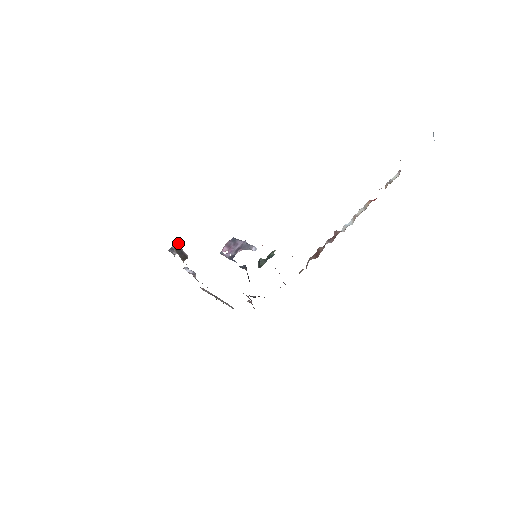
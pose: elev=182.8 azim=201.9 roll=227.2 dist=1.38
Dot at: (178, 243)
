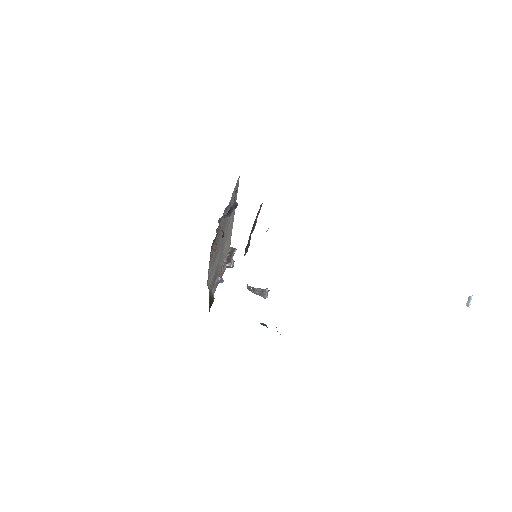
Dot at: occluded
